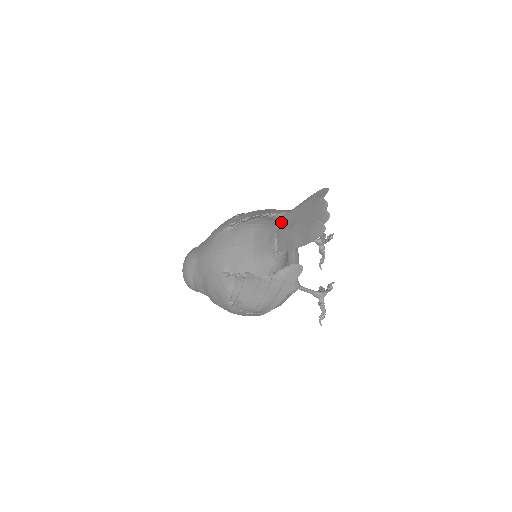
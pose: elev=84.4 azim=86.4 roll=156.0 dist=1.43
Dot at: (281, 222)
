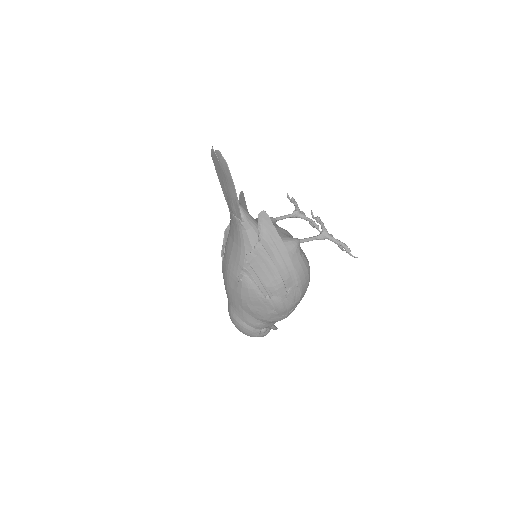
Dot at: (228, 206)
